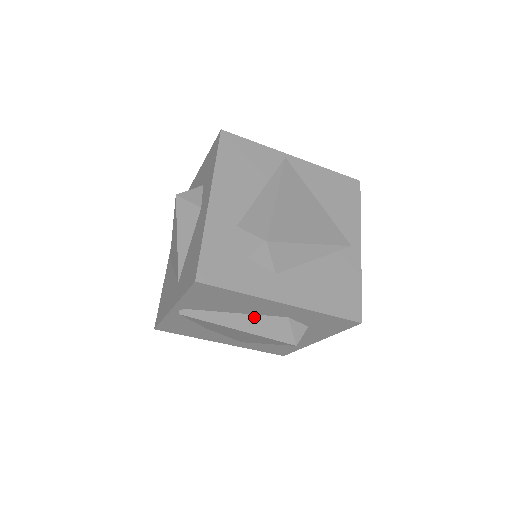
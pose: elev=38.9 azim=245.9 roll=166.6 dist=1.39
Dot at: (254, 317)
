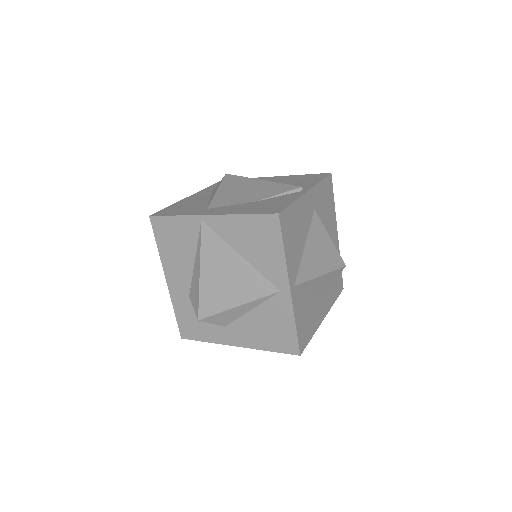
Dot at: occluded
